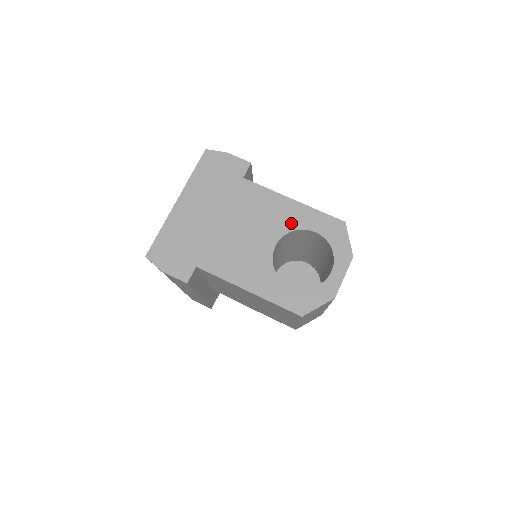
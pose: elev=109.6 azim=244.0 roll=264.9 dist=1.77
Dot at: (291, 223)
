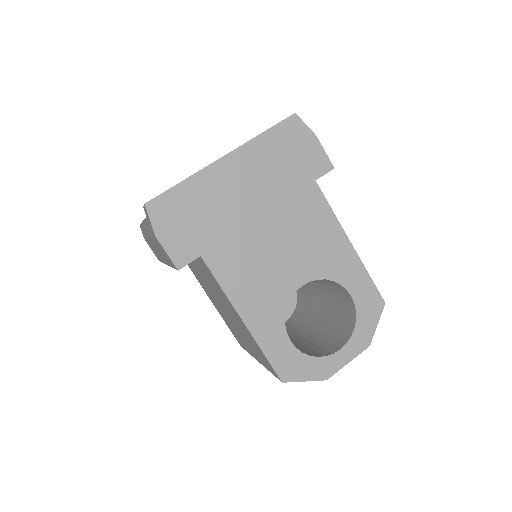
Dot at: (333, 270)
